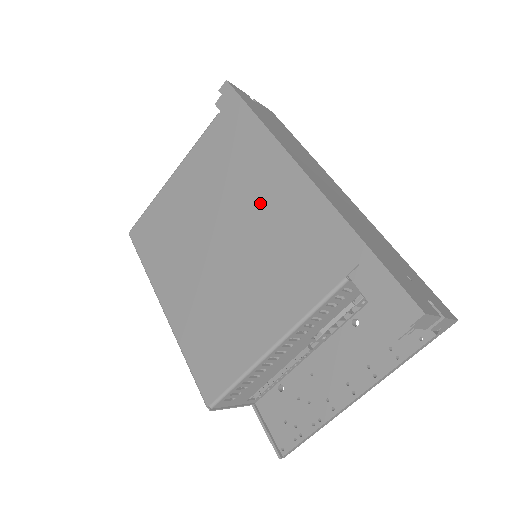
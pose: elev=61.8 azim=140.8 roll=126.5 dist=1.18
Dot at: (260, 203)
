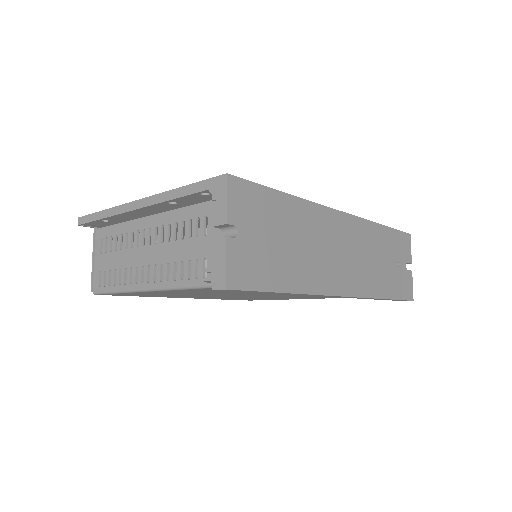
Dot at: occluded
